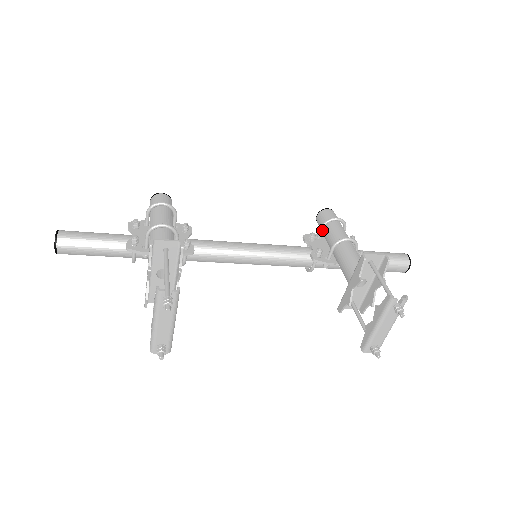
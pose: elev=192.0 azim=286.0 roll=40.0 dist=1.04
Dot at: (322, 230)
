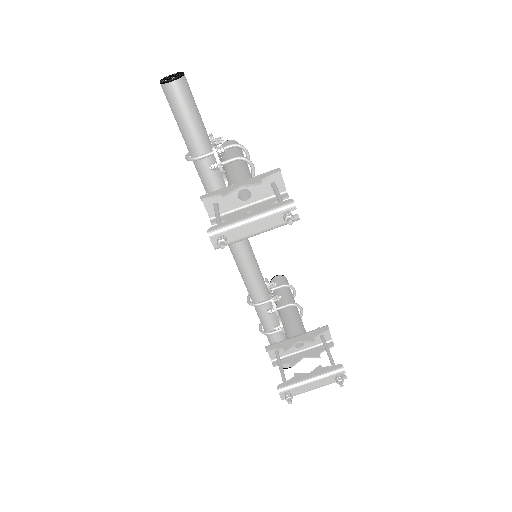
Dot at: (280, 287)
